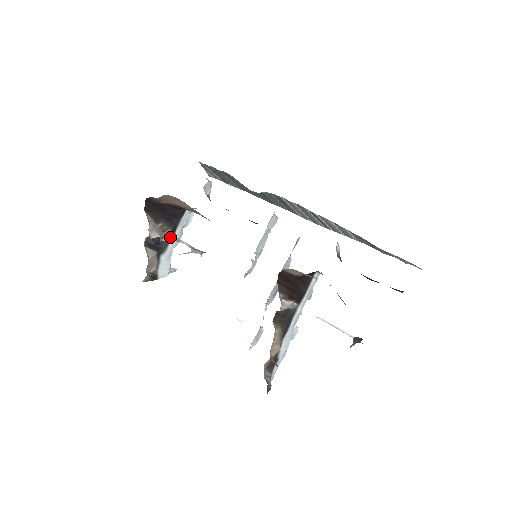
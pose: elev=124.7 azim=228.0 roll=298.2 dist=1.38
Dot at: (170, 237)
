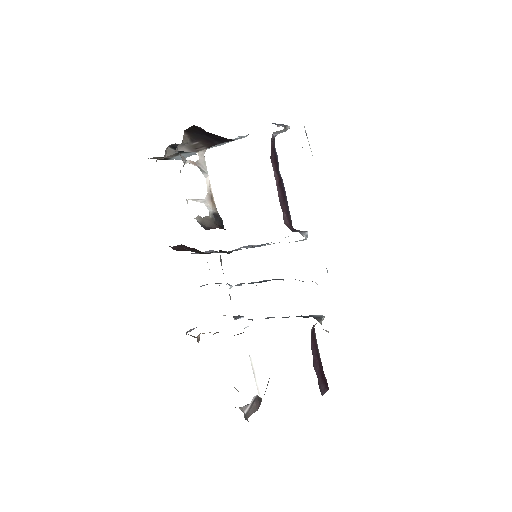
Dot at: occluded
